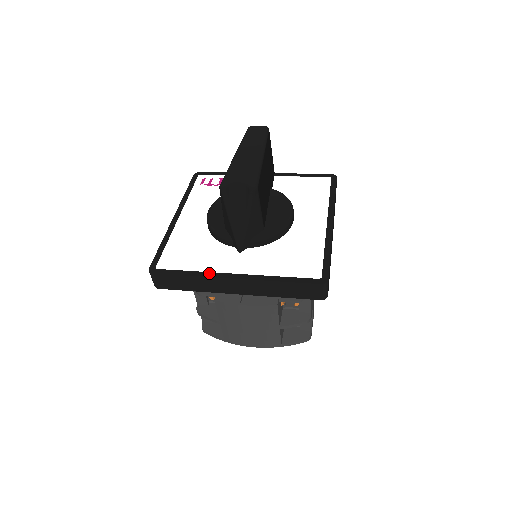
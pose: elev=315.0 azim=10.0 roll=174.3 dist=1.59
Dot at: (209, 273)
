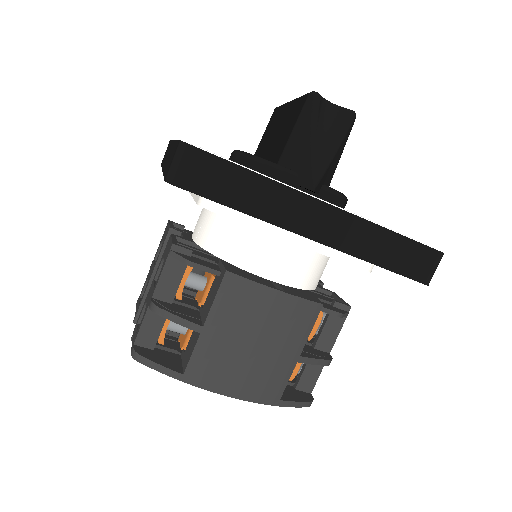
Dot at: (287, 185)
